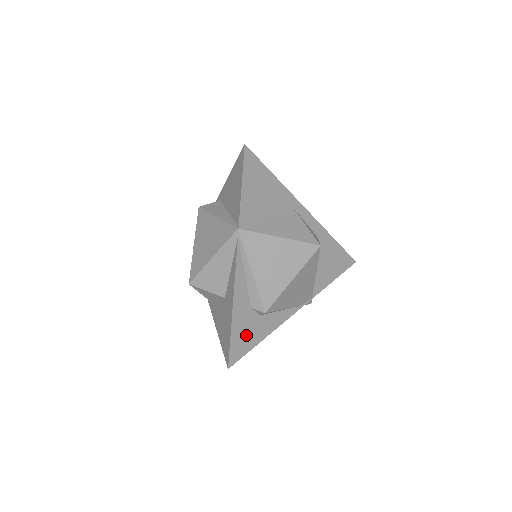
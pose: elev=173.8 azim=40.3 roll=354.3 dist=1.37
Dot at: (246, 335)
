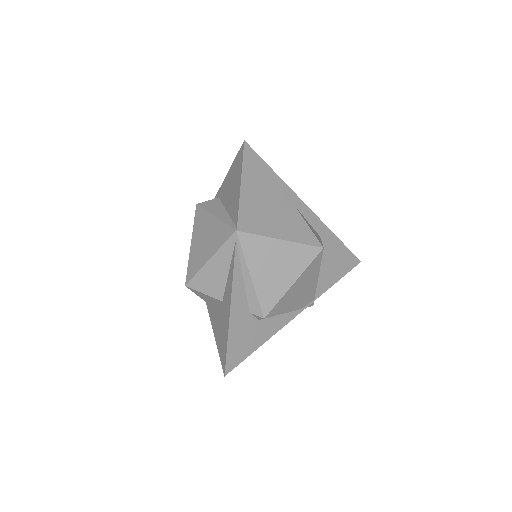
Dot at: (244, 341)
